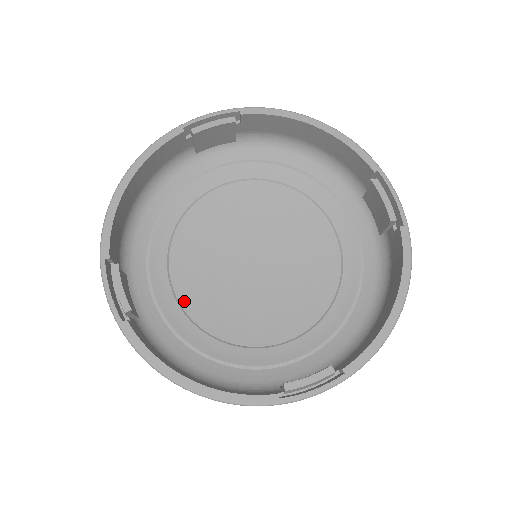
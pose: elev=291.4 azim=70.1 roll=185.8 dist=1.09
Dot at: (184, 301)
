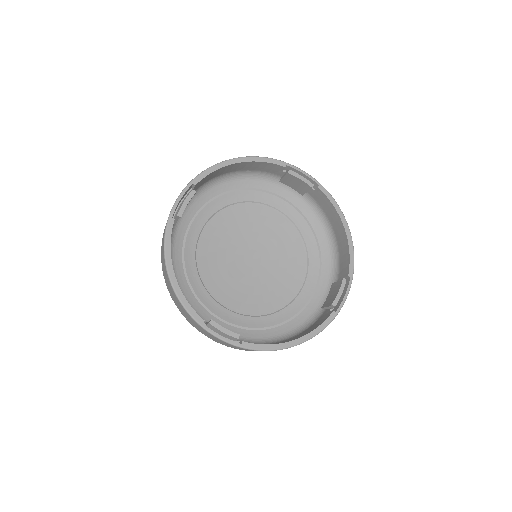
Dot at: (202, 240)
